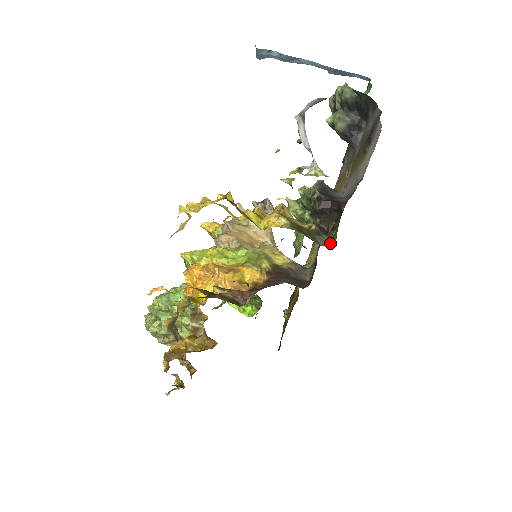
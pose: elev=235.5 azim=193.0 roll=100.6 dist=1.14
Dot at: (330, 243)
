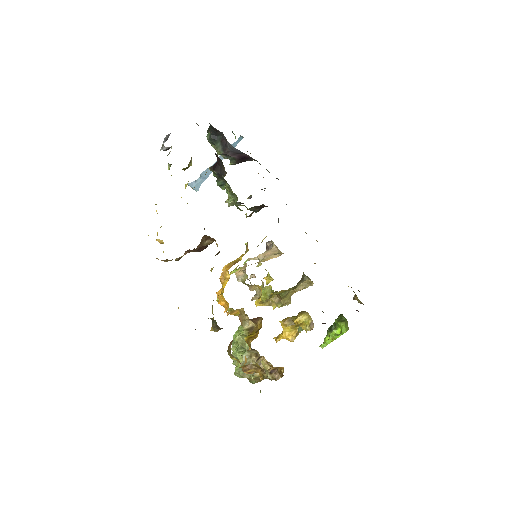
Dot at: occluded
